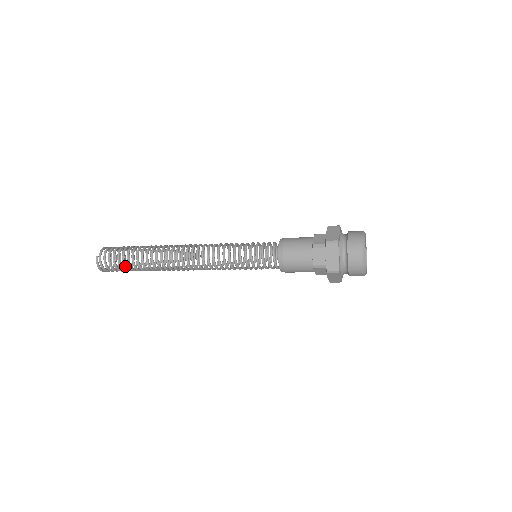
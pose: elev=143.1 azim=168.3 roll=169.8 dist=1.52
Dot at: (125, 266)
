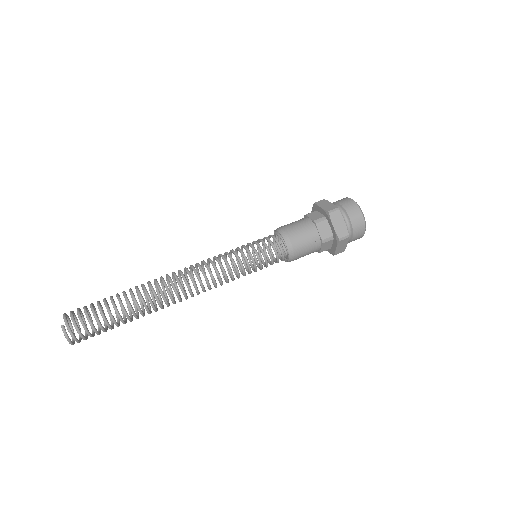
Dot at: (107, 323)
